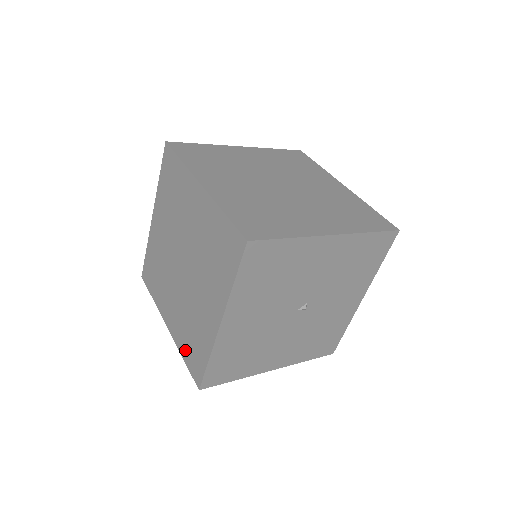
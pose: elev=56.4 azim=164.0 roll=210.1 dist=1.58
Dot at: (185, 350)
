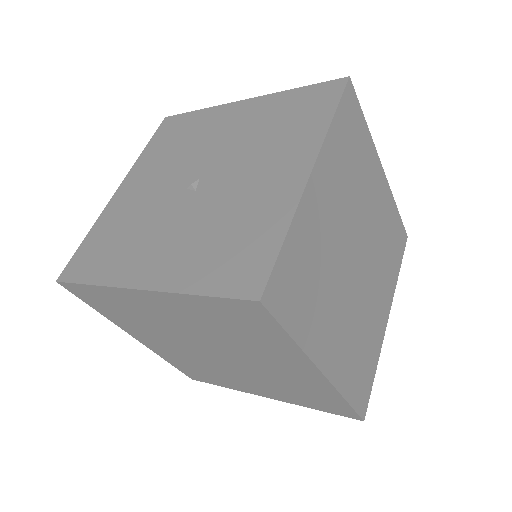
Dot at: (177, 364)
